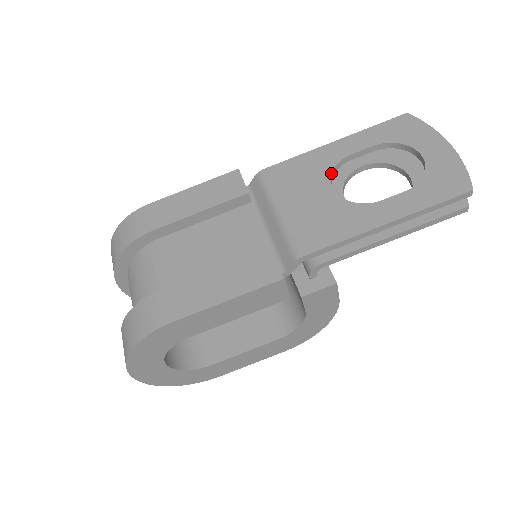
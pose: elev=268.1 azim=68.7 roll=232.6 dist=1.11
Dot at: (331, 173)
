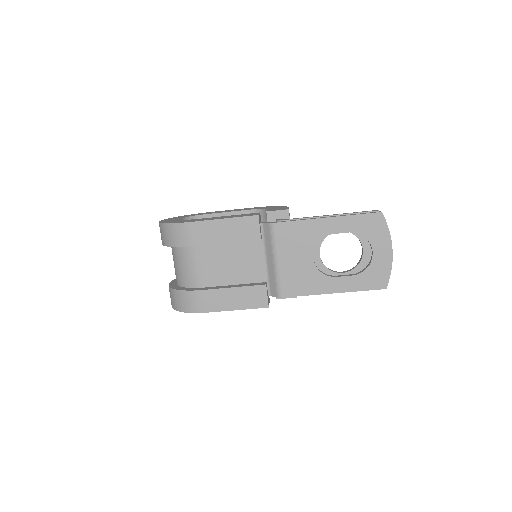
Dot at: occluded
